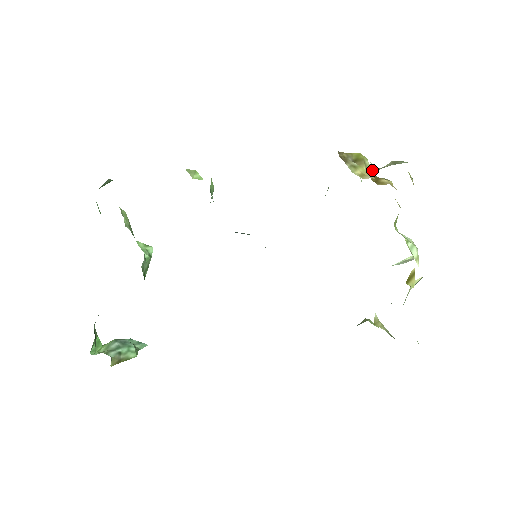
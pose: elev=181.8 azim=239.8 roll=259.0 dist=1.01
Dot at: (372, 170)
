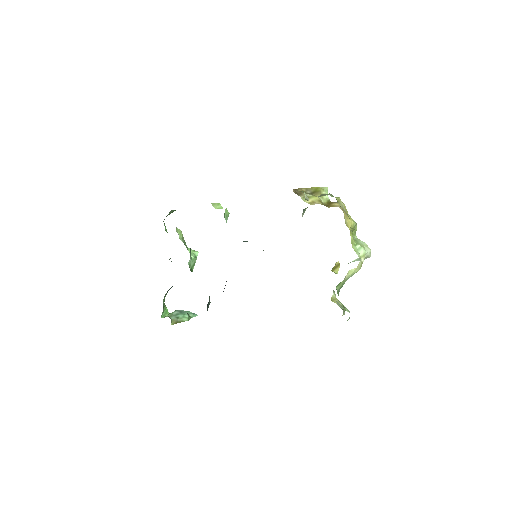
Dot at: (328, 197)
